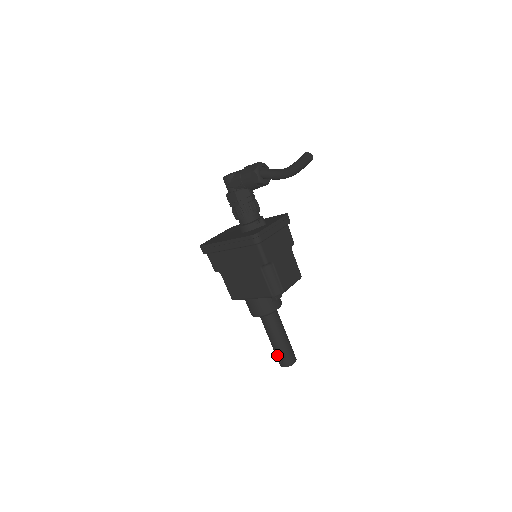
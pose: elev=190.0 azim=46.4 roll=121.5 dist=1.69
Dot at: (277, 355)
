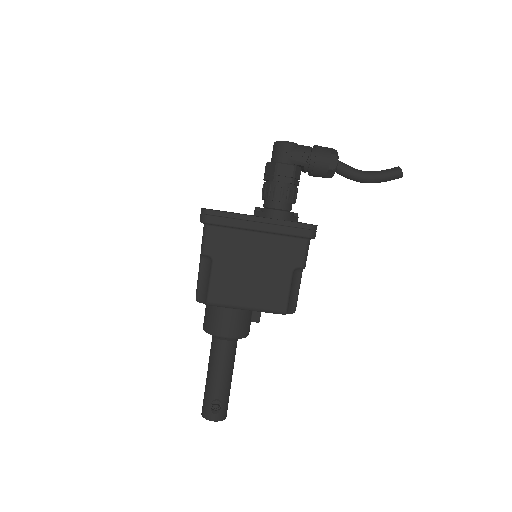
Dot at: (212, 401)
